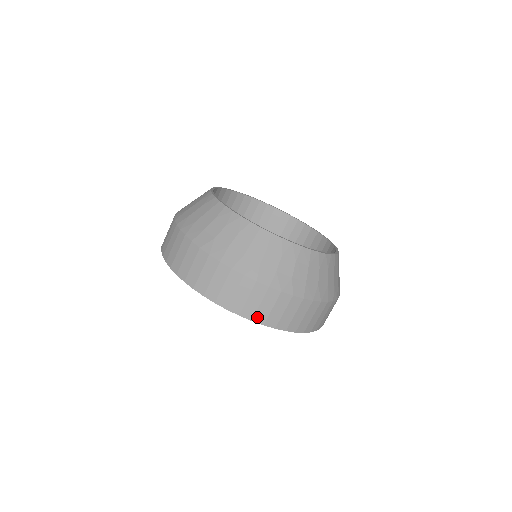
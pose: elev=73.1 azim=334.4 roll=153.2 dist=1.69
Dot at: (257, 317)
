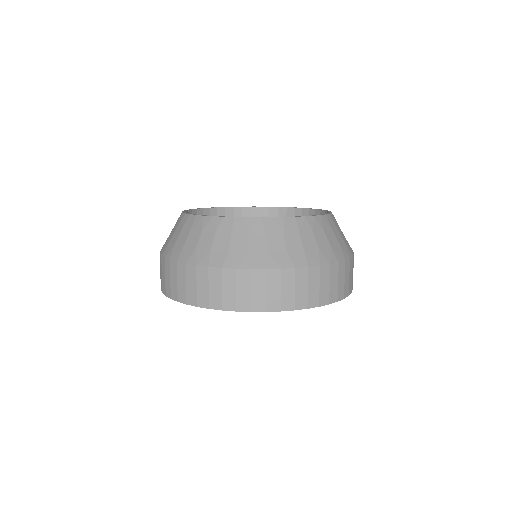
Dot at: (270, 306)
